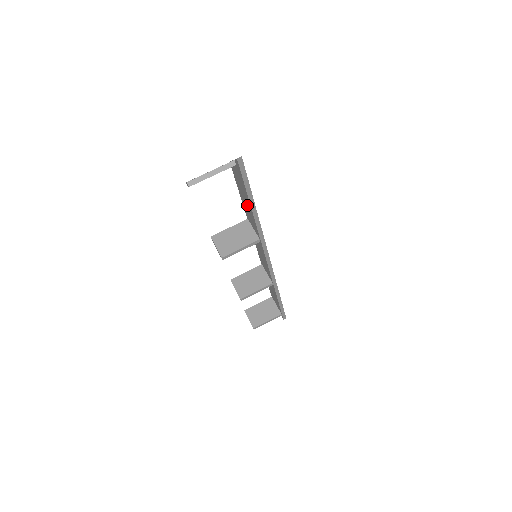
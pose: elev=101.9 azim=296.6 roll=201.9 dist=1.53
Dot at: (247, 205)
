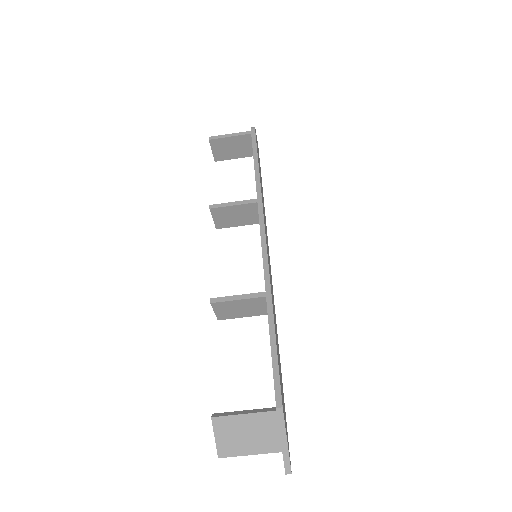
Dot at: occluded
